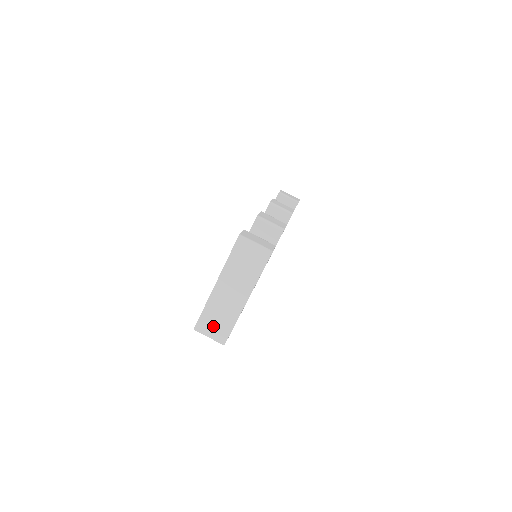
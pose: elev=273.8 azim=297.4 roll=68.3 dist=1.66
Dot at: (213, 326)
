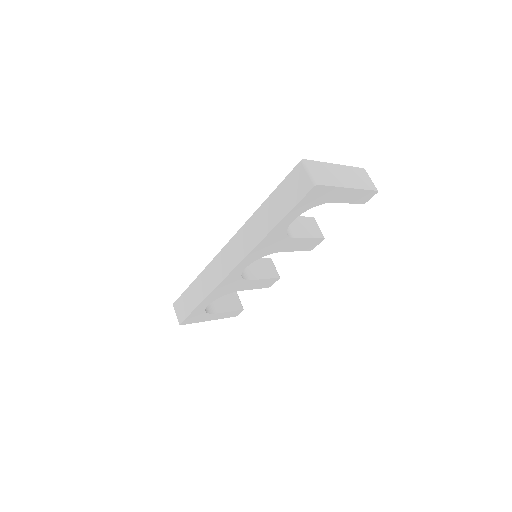
Dot at: (318, 172)
